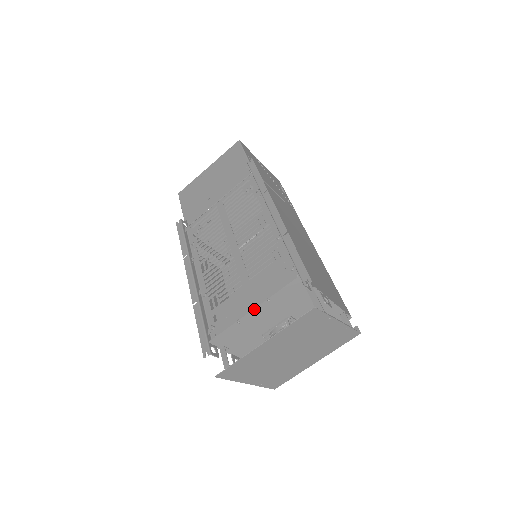
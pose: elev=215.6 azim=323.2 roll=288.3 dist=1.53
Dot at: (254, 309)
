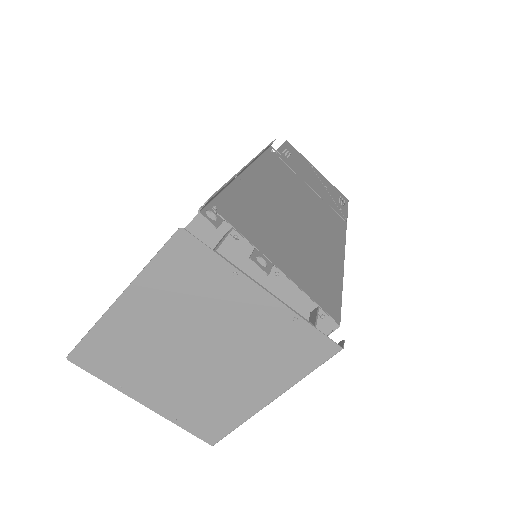
Dot at: occluded
